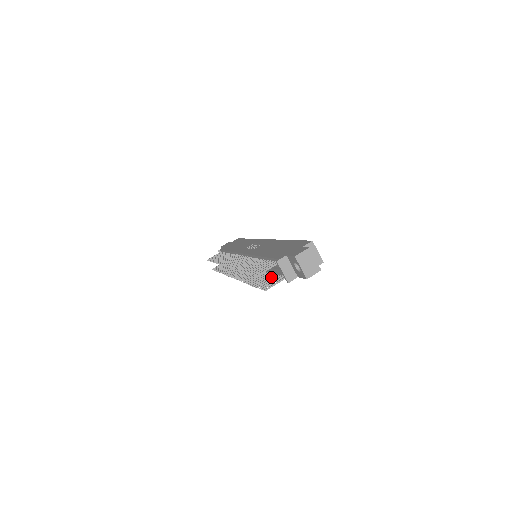
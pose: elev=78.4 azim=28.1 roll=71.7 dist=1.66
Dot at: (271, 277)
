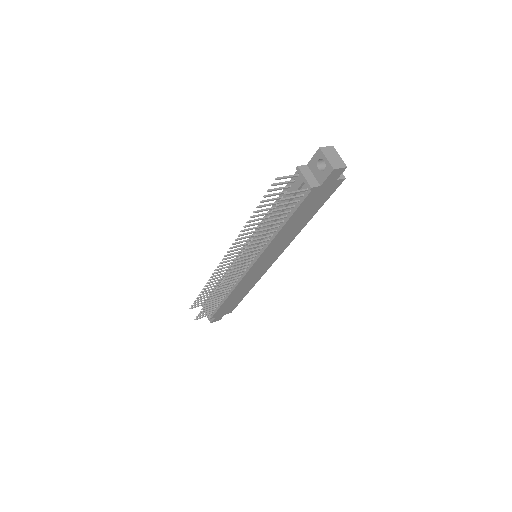
Dot at: (286, 212)
